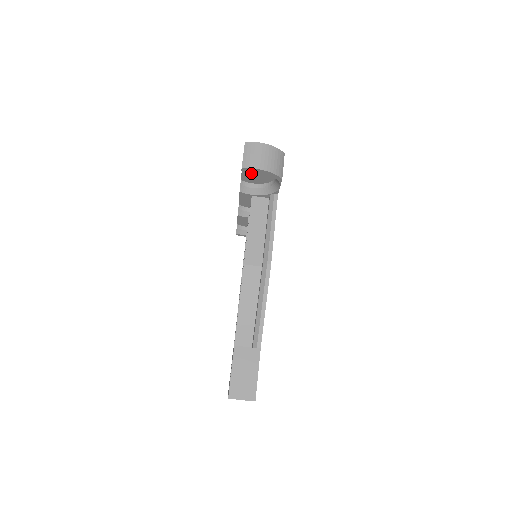
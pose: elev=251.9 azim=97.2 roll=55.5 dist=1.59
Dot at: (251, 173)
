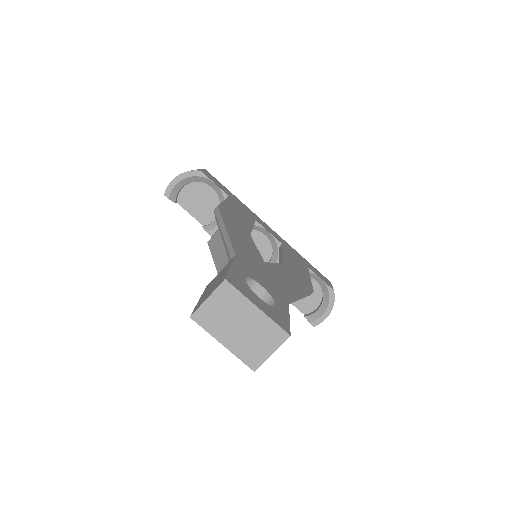
Dot at: (196, 206)
